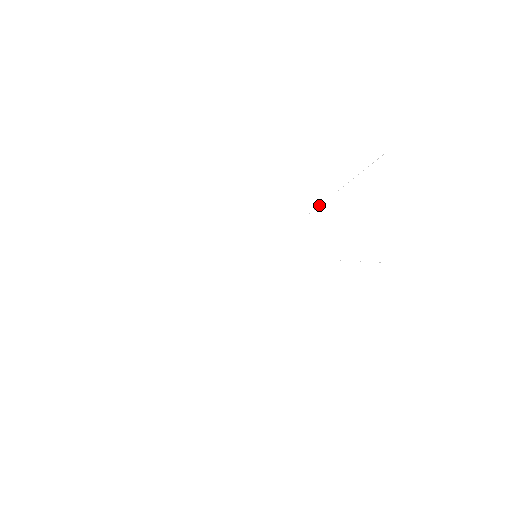
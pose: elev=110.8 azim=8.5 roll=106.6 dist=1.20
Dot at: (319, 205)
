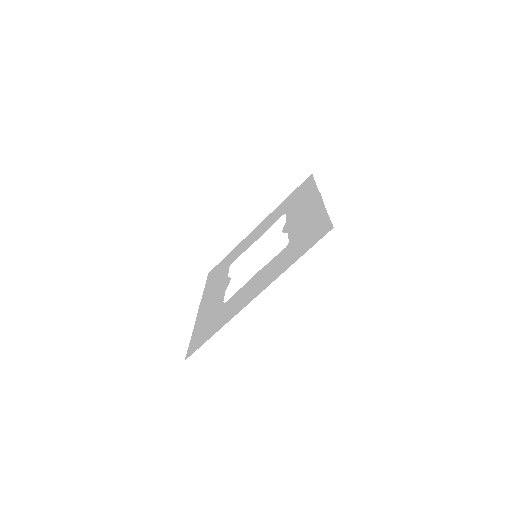
Dot at: (296, 241)
